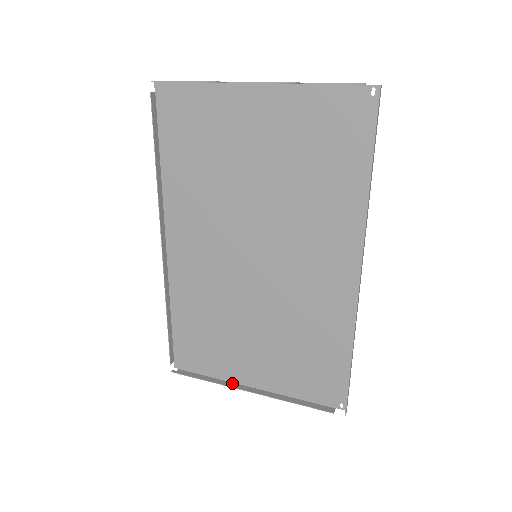
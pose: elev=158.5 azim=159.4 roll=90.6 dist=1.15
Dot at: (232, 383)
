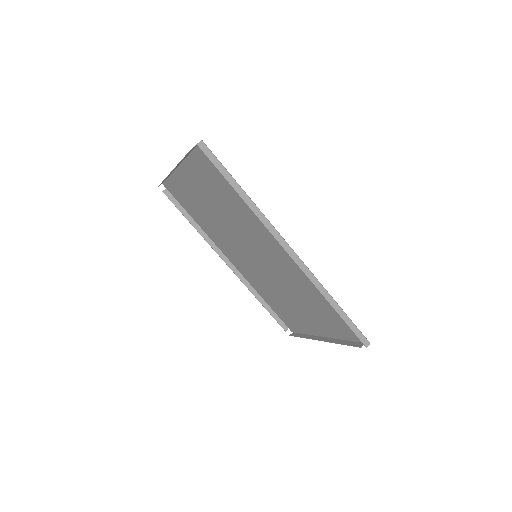
Dot at: (315, 336)
